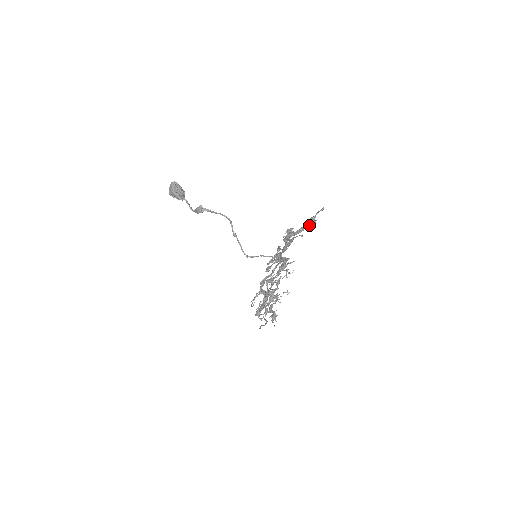
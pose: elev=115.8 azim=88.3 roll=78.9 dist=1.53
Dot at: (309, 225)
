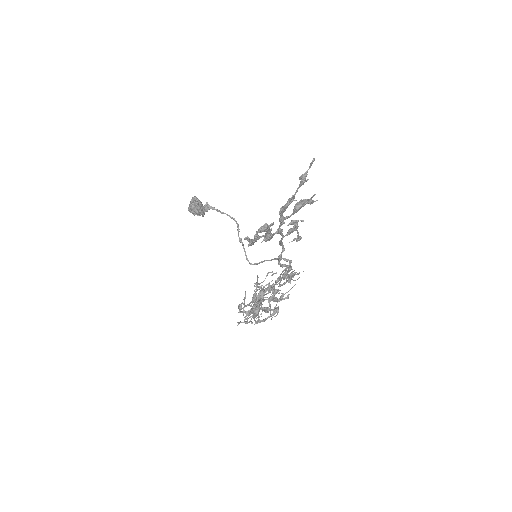
Dot at: (309, 202)
